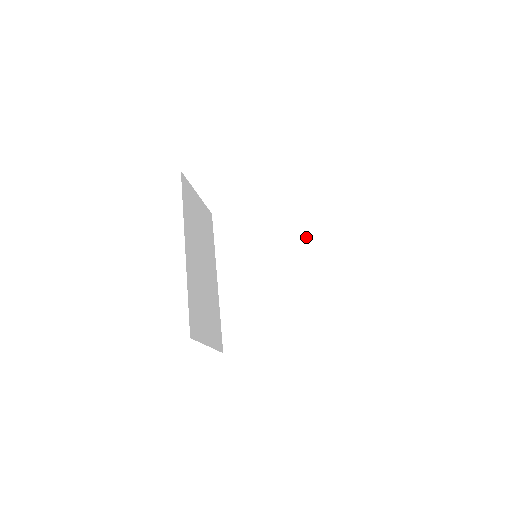
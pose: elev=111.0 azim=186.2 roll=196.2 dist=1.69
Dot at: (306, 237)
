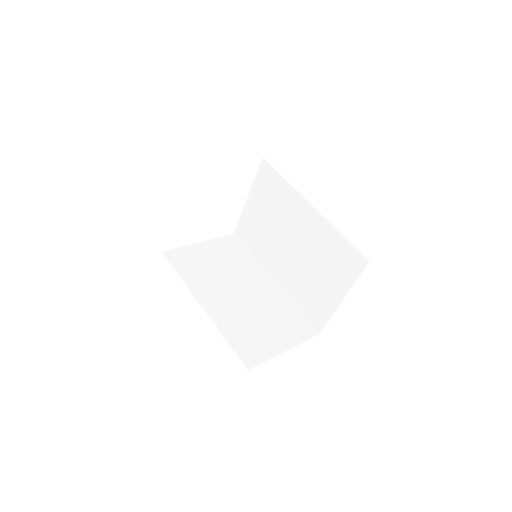
Dot at: (290, 191)
